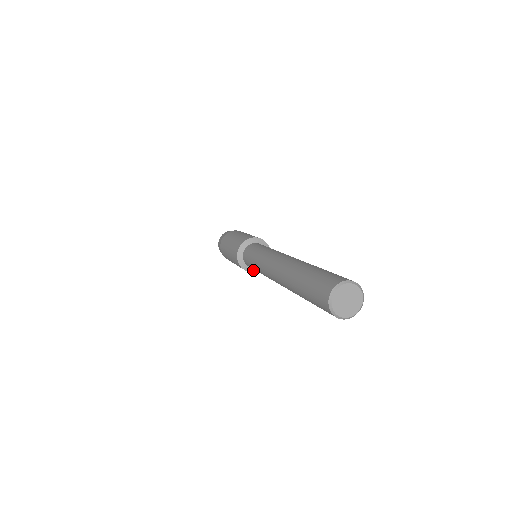
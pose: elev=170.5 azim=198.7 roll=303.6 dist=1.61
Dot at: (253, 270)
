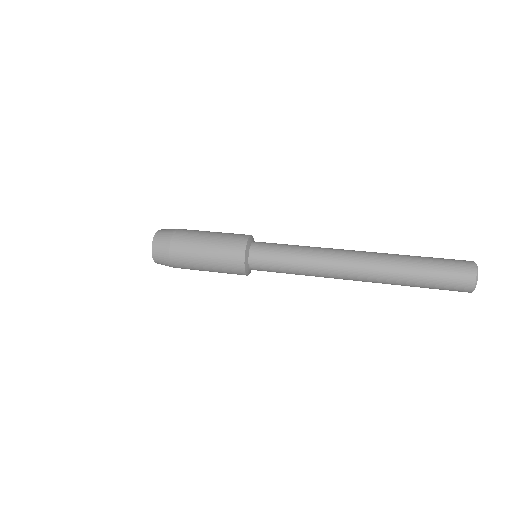
Dot at: (250, 272)
